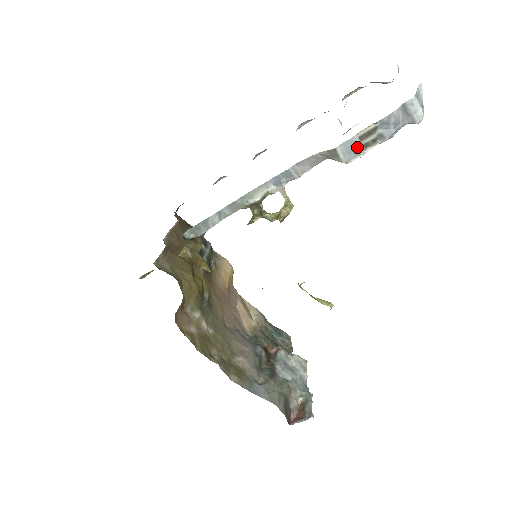
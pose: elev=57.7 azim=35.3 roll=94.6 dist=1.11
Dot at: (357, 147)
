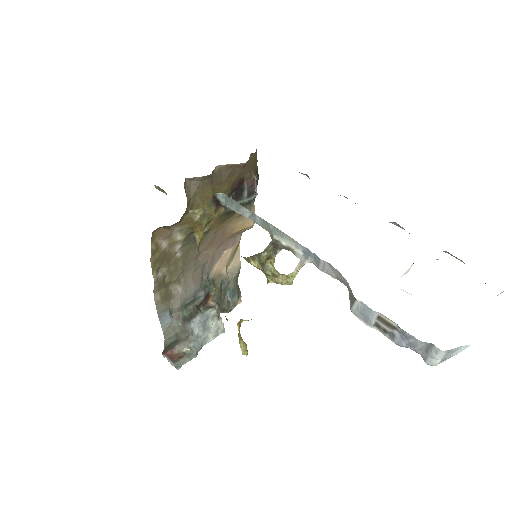
Dot at: (370, 318)
